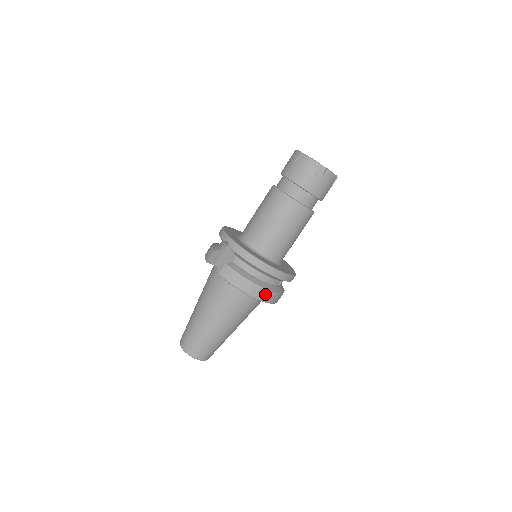
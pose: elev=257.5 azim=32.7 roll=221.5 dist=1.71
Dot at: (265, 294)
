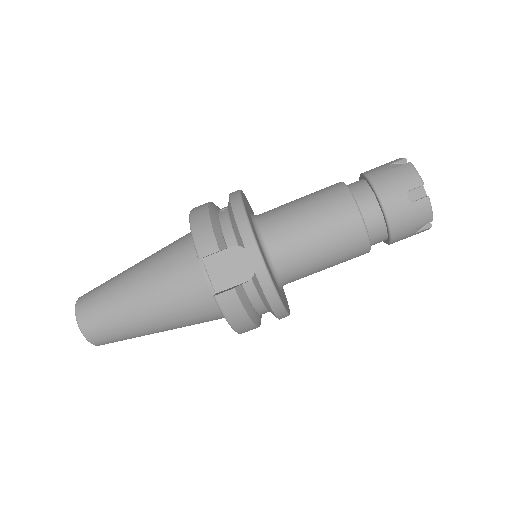
Dot at: (252, 329)
